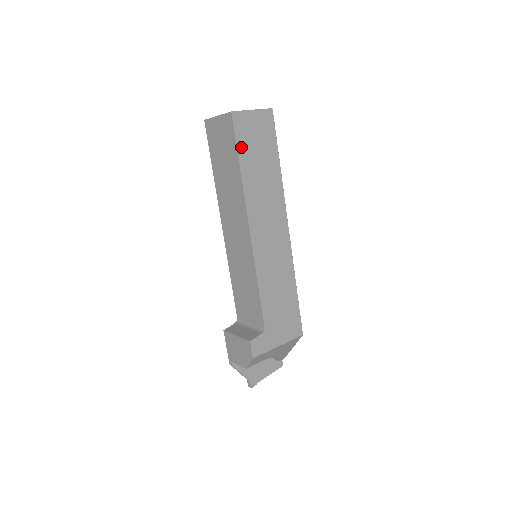
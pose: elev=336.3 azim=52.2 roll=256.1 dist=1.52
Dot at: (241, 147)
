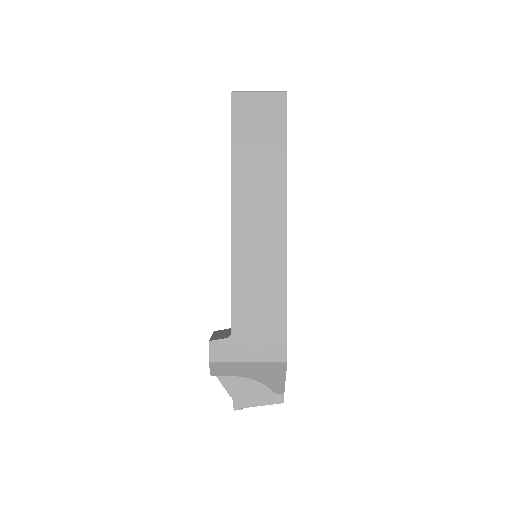
Dot at: (237, 128)
